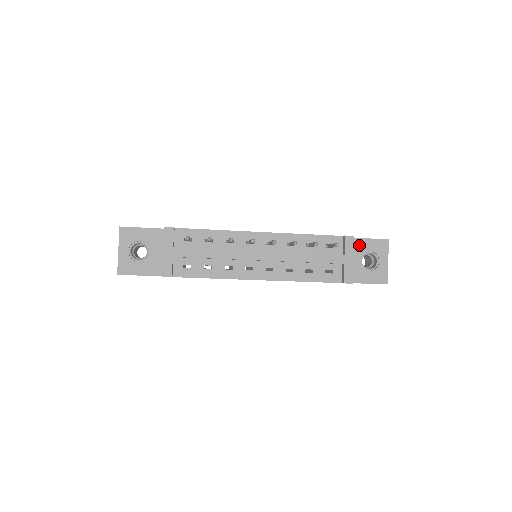
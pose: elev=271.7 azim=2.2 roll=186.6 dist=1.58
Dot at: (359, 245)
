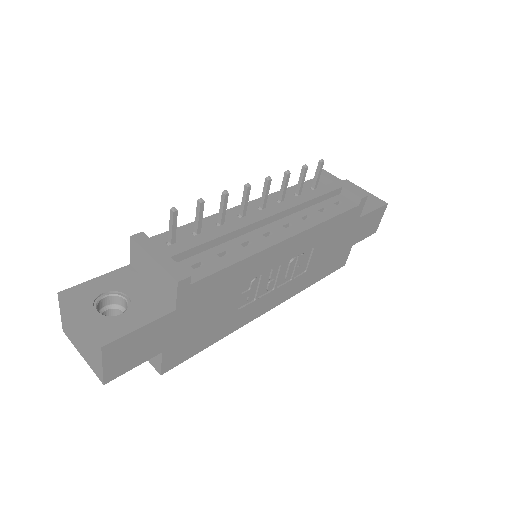
Dot at: occluded
